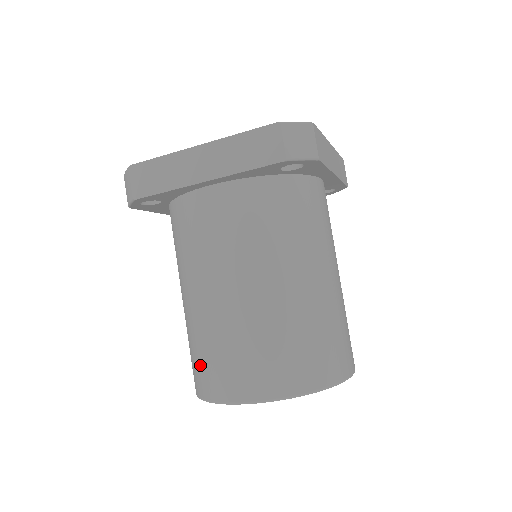
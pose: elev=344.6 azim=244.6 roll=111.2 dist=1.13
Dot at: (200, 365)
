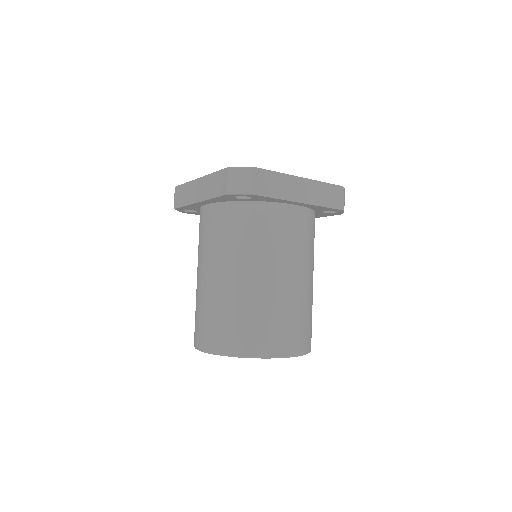
Dot at: (253, 330)
